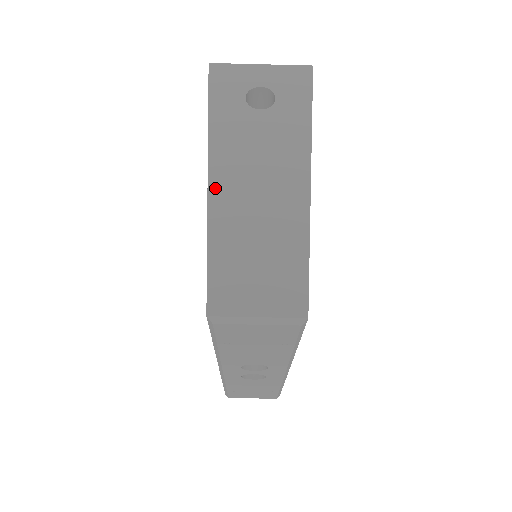
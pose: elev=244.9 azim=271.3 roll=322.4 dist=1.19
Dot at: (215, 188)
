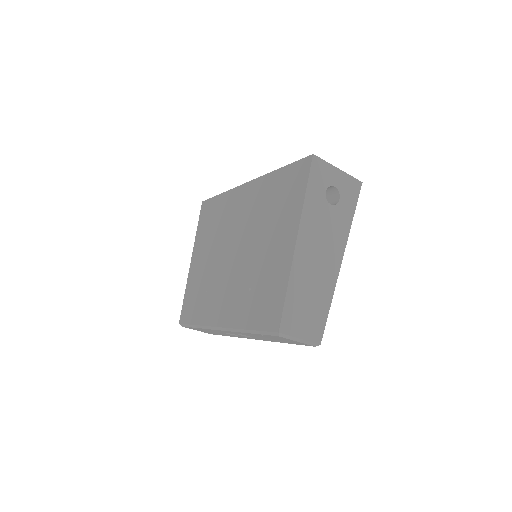
Dot at: (298, 253)
